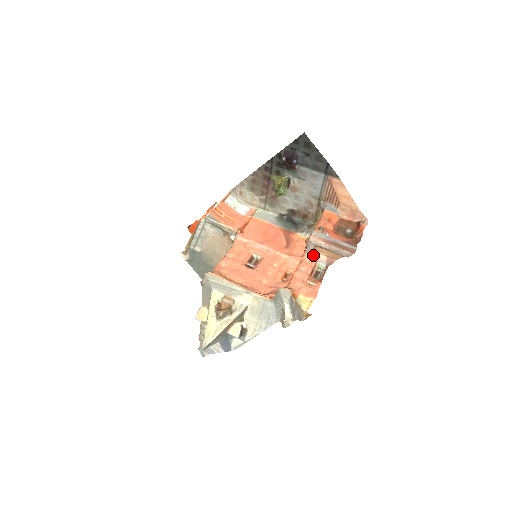
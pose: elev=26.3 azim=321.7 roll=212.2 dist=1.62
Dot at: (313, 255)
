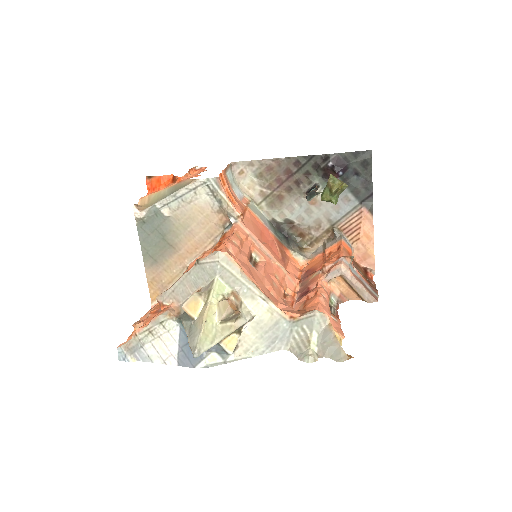
Dot at: (328, 284)
